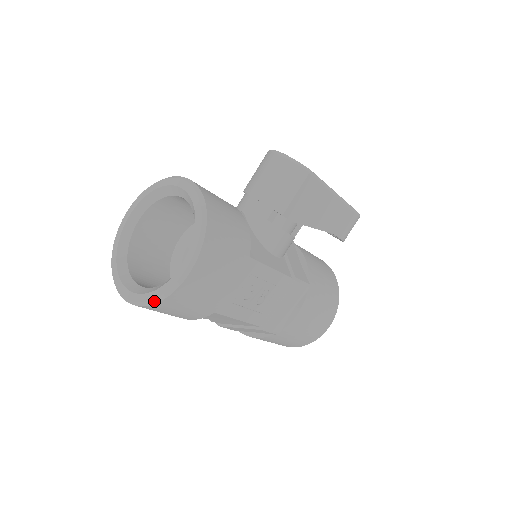
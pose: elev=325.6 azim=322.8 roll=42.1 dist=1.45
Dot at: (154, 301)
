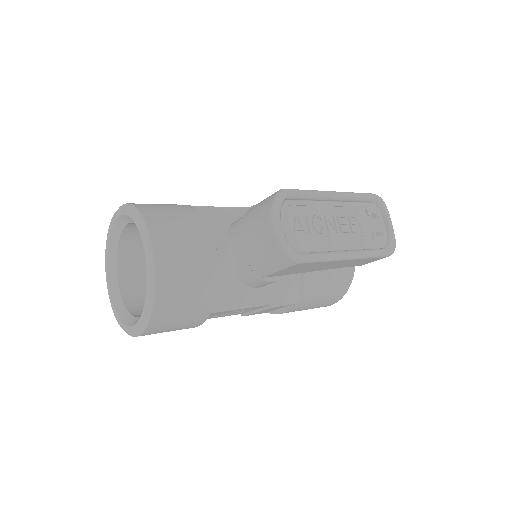
Dot at: (119, 324)
